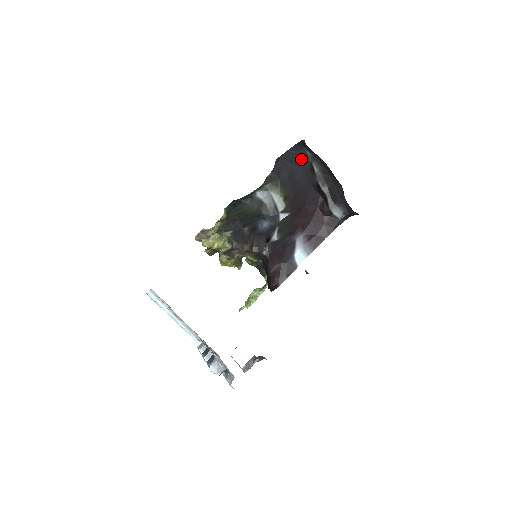
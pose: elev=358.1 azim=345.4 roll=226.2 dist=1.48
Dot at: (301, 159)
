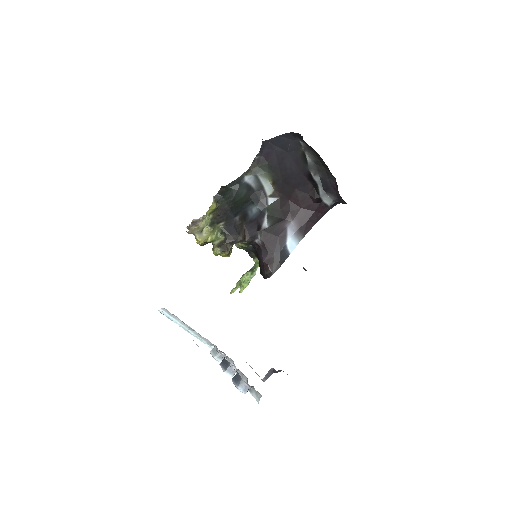
Dot at: (293, 147)
